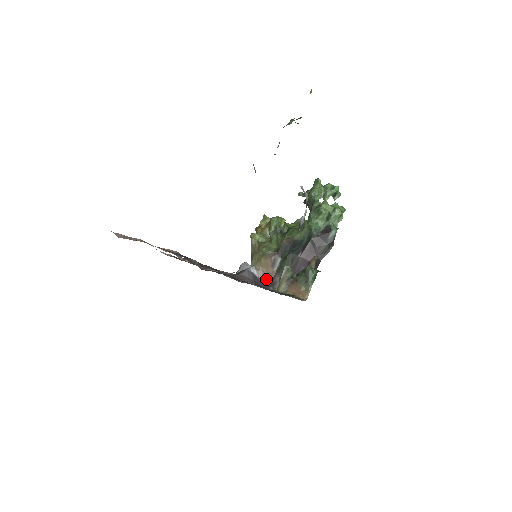
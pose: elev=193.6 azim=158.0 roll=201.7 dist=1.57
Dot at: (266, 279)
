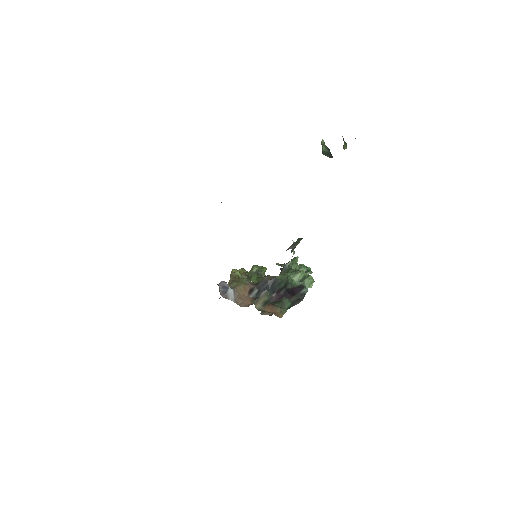
Dot at: (241, 300)
